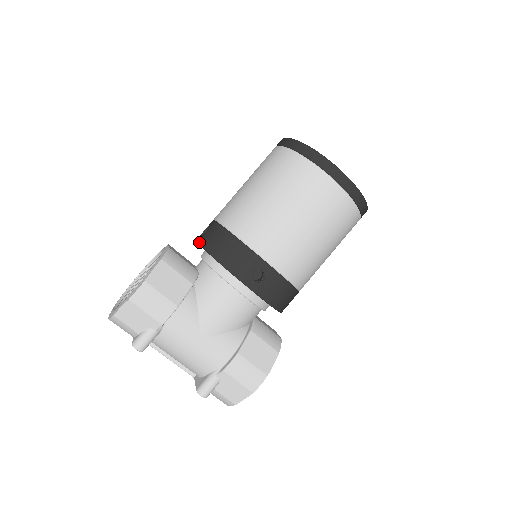
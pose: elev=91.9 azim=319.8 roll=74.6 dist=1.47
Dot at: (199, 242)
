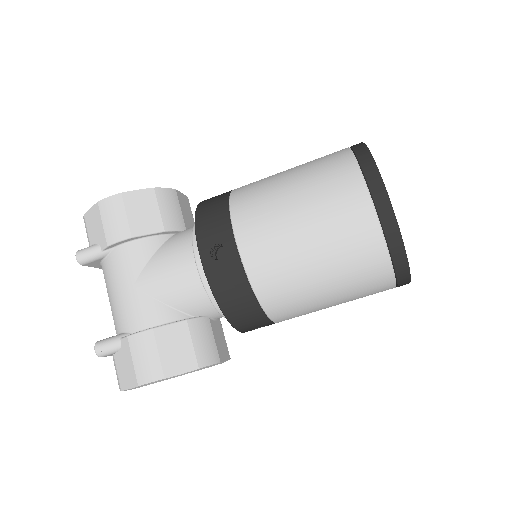
Dot at: occluded
